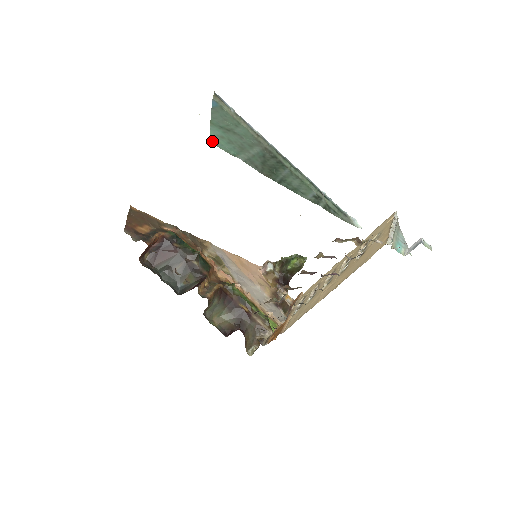
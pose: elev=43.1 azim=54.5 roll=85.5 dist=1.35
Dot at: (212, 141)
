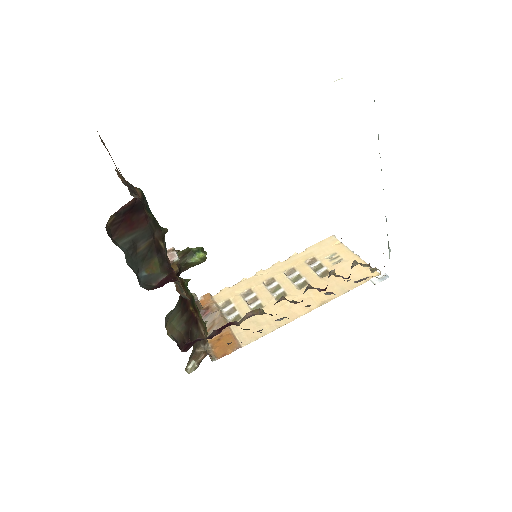
Dot at: occluded
